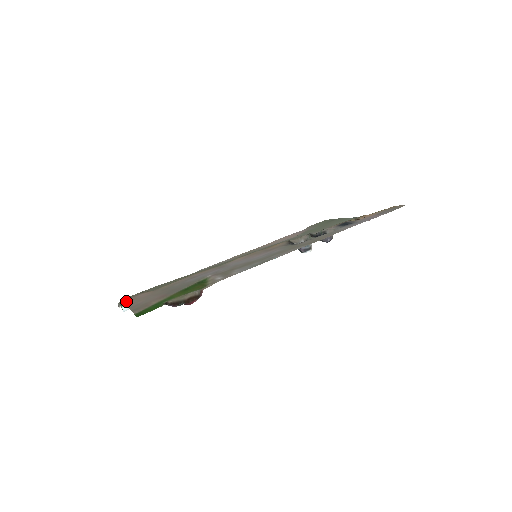
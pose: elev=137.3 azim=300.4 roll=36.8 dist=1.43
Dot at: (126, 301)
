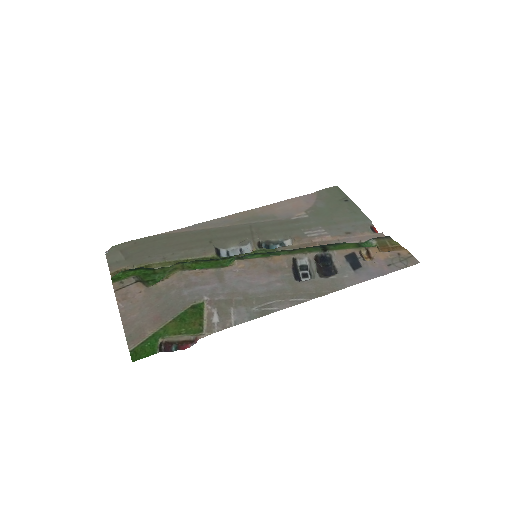
Dot at: (119, 297)
